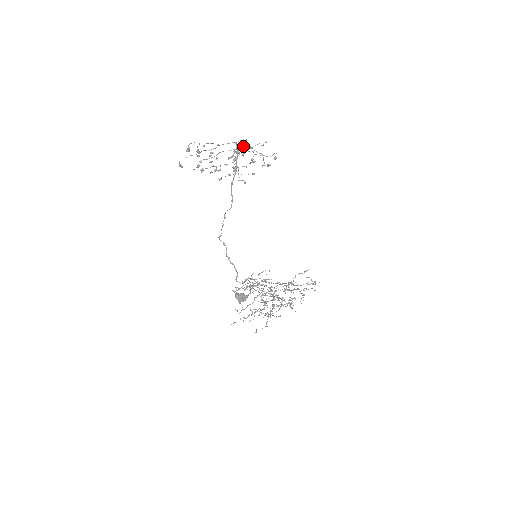
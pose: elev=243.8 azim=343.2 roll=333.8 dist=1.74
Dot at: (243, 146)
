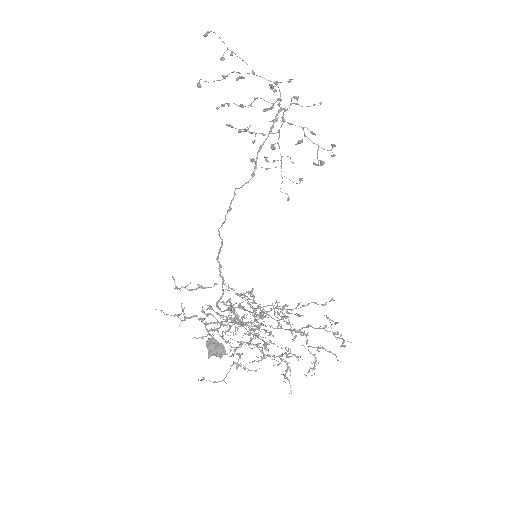
Dot at: occluded
